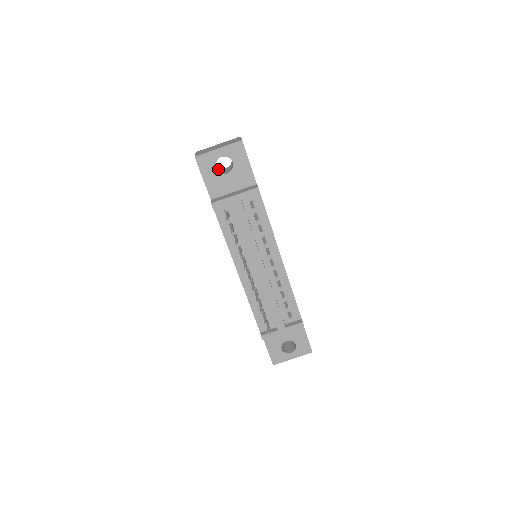
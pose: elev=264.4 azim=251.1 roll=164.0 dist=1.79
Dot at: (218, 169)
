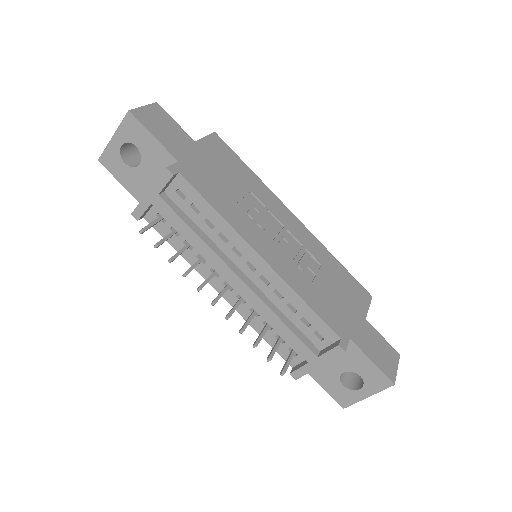
Dot at: (140, 161)
